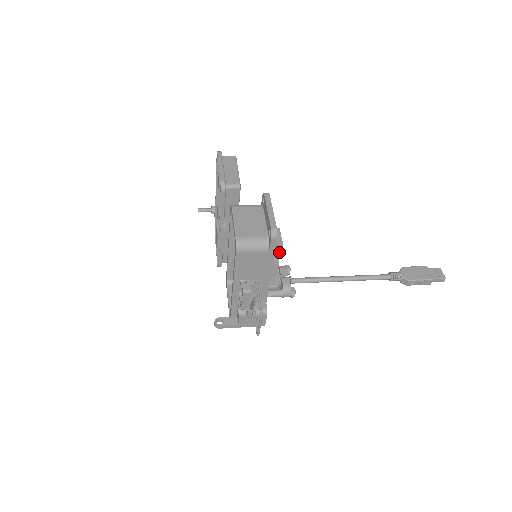
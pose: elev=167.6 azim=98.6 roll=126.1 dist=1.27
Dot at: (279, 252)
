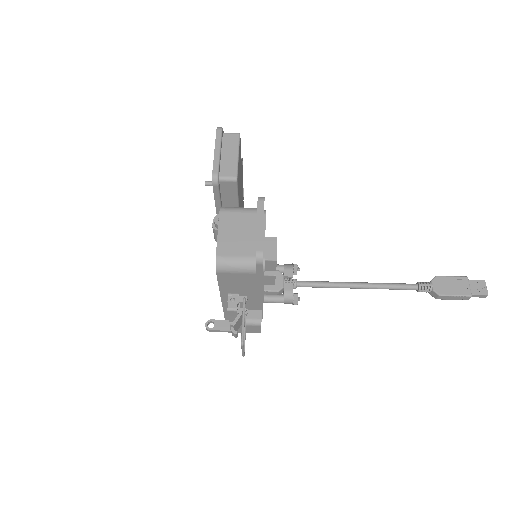
Dot at: (274, 267)
